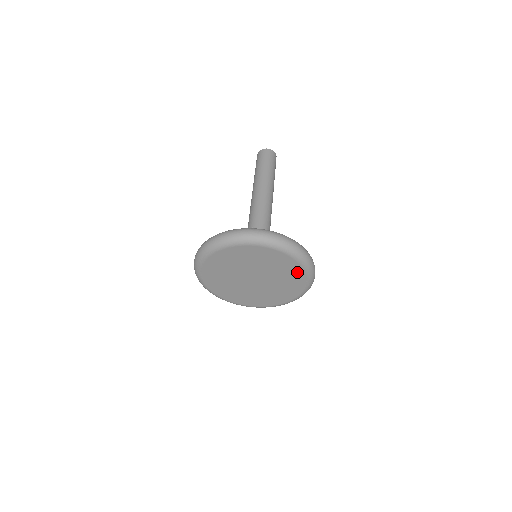
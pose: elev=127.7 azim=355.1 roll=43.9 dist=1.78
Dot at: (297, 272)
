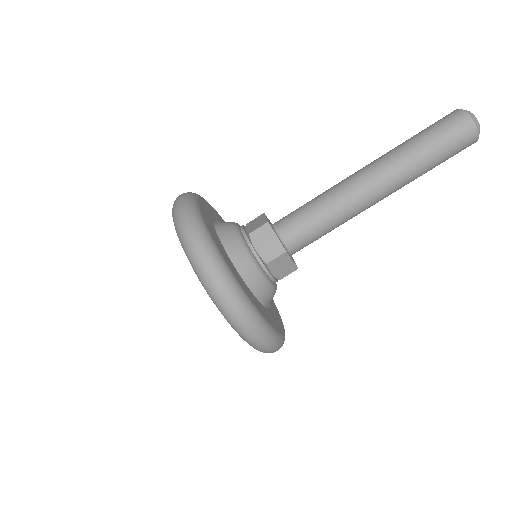
Dot at: occluded
